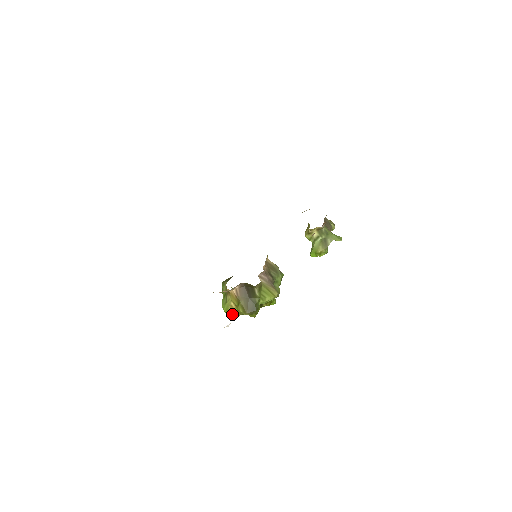
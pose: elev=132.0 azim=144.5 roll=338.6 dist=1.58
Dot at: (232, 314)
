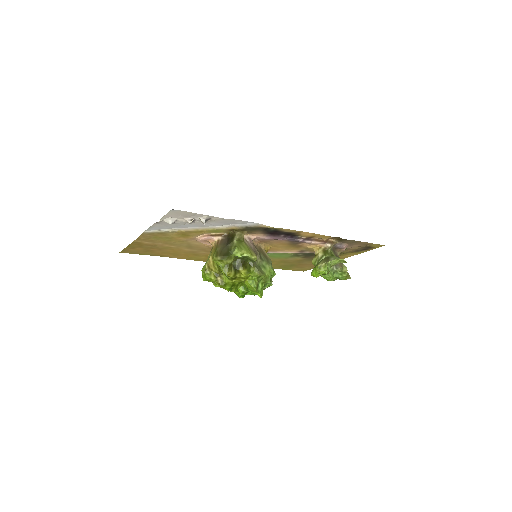
Dot at: (207, 273)
